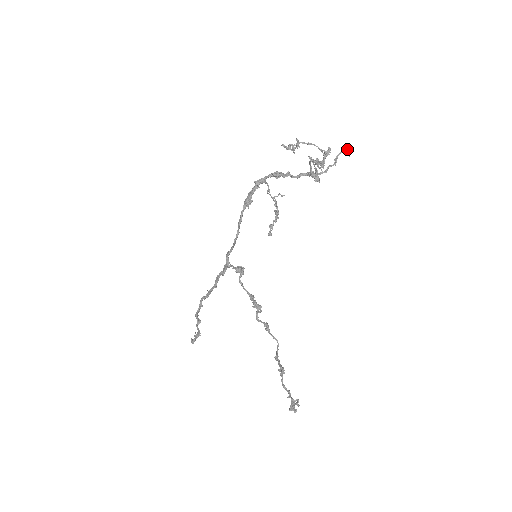
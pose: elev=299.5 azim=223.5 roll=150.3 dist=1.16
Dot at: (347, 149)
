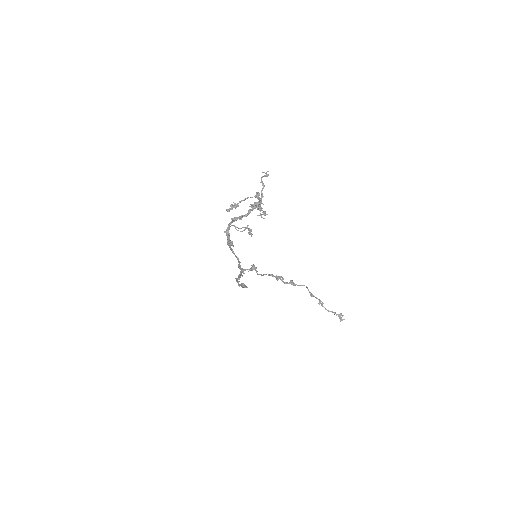
Dot at: occluded
